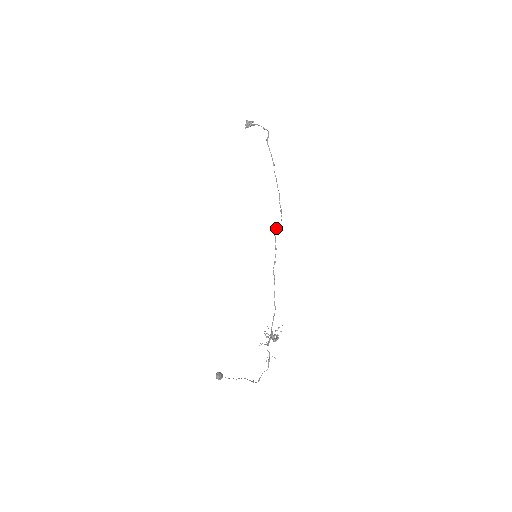
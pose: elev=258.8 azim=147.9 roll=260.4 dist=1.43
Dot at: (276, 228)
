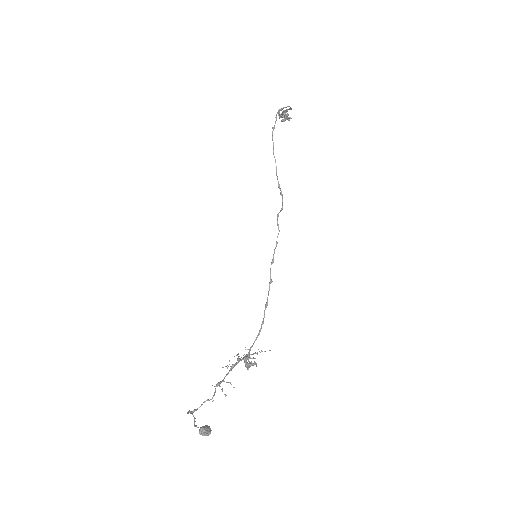
Dot at: (278, 214)
